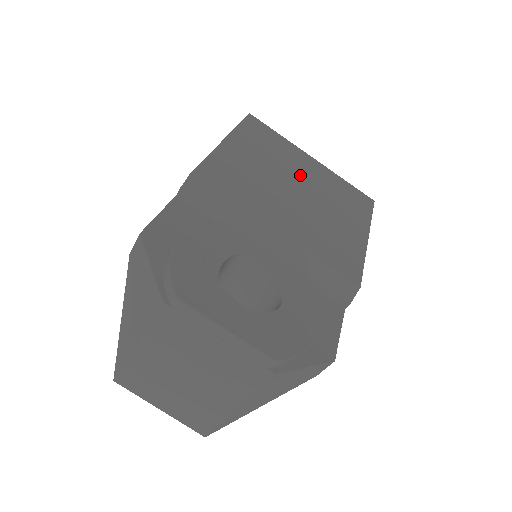
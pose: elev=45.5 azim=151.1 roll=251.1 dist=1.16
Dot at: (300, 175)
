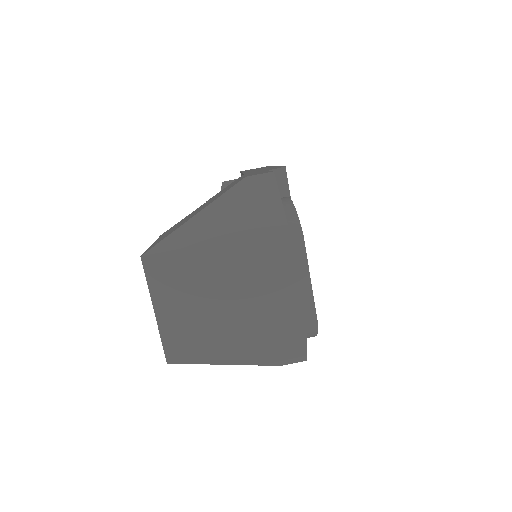
Dot at: occluded
